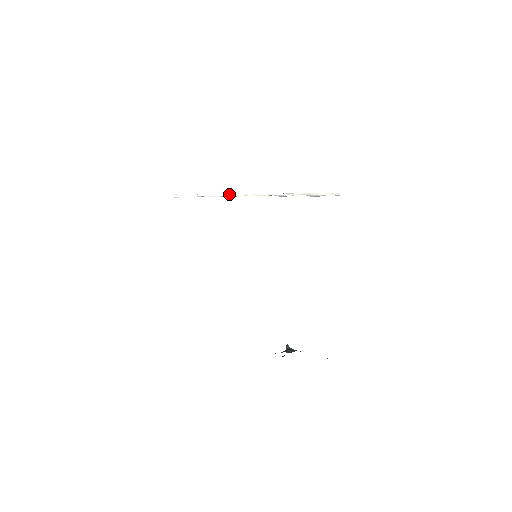
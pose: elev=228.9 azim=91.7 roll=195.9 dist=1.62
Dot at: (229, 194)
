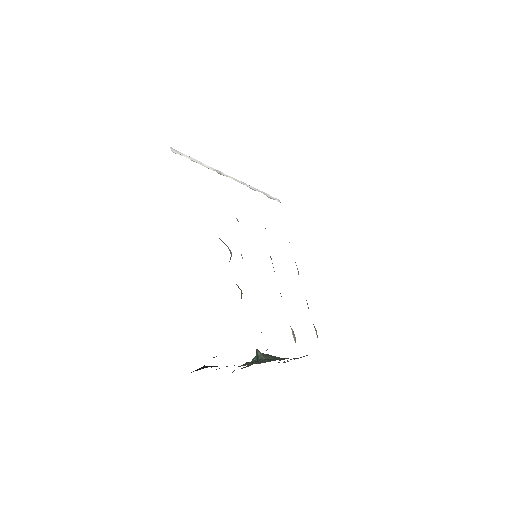
Dot at: occluded
